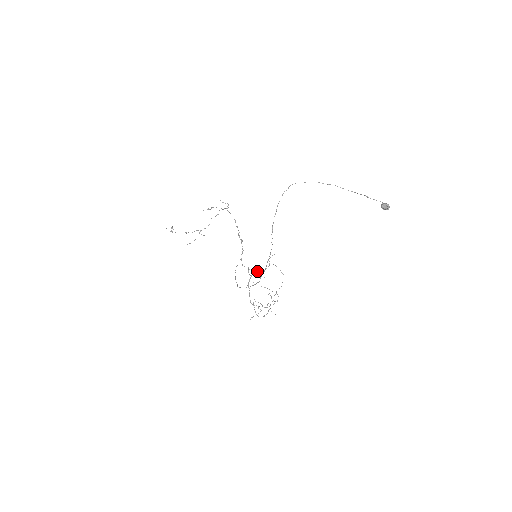
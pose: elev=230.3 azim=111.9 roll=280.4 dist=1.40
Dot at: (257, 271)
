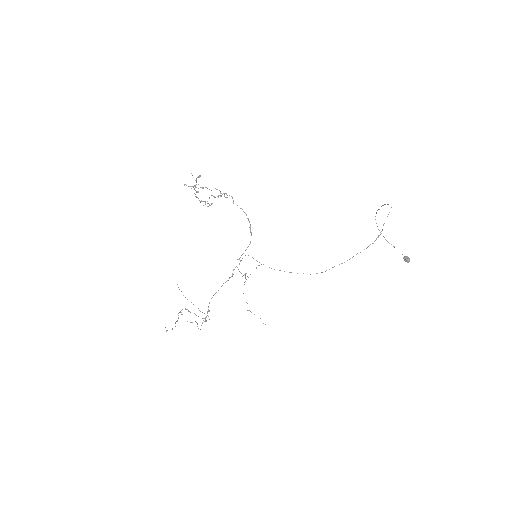
Dot at: occluded
